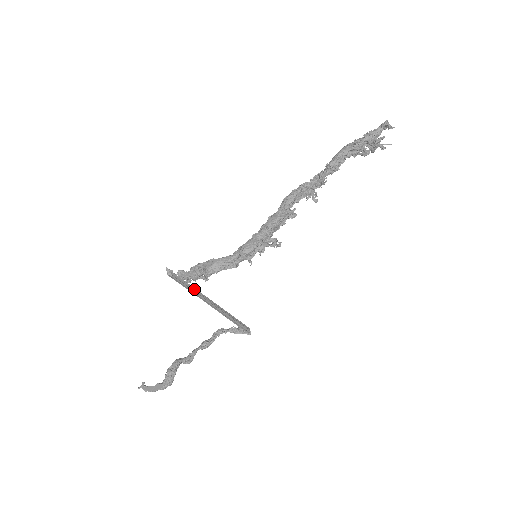
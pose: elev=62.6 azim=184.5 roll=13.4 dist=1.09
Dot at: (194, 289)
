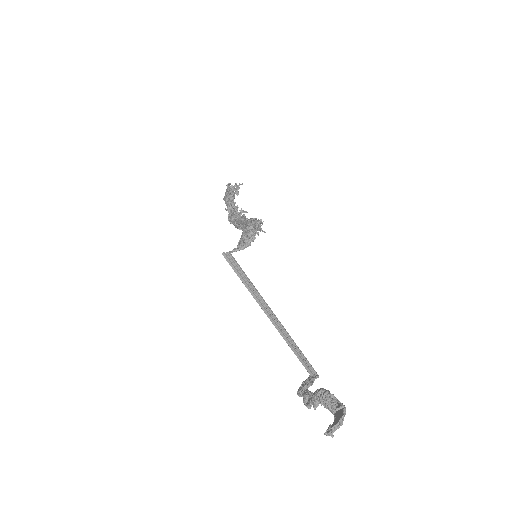
Dot at: (251, 293)
